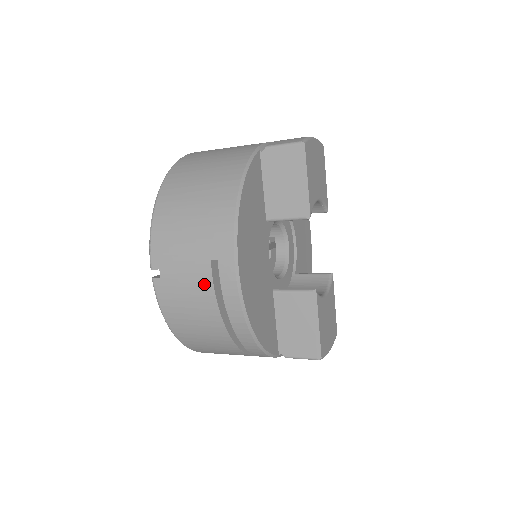
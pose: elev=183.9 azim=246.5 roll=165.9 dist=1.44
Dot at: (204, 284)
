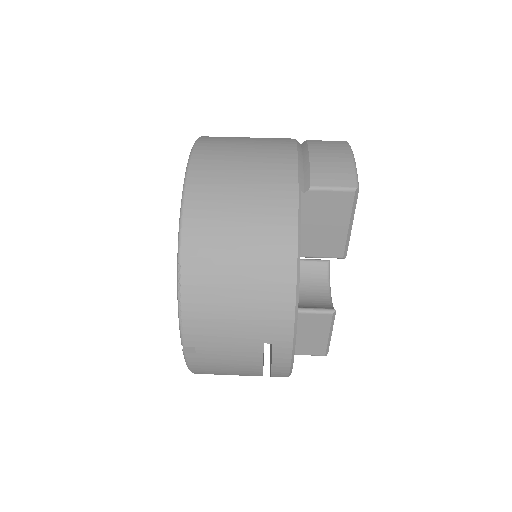
Dot at: (252, 359)
